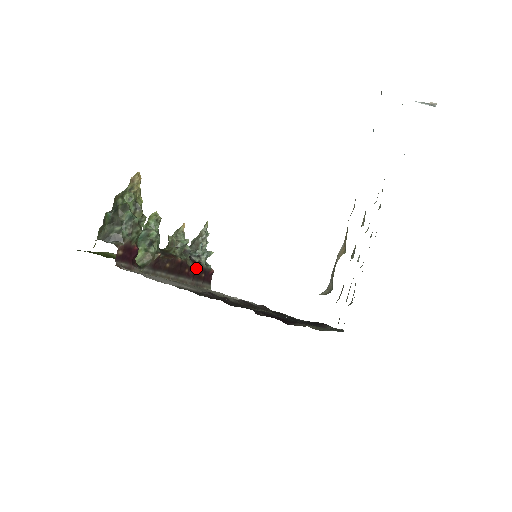
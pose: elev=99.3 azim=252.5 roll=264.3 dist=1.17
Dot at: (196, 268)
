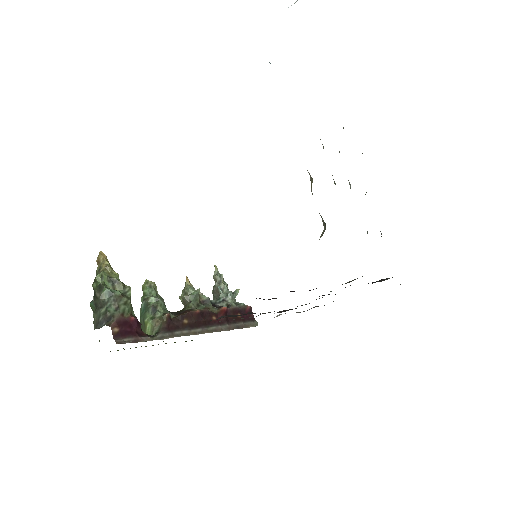
Dot at: (225, 312)
